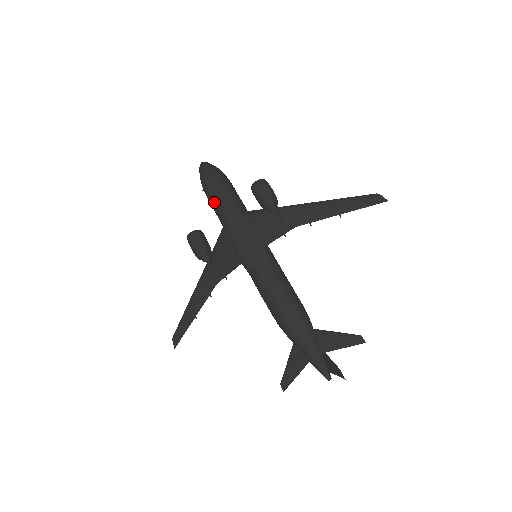
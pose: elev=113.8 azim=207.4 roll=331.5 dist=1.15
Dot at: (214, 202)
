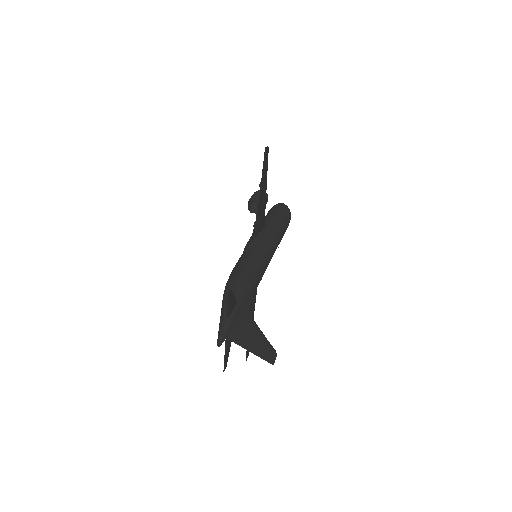
Dot at: occluded
